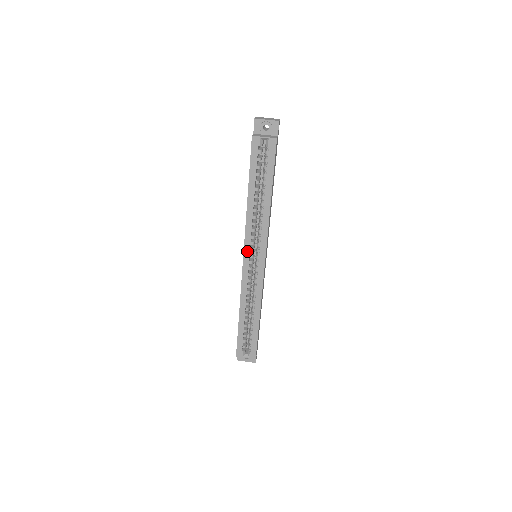
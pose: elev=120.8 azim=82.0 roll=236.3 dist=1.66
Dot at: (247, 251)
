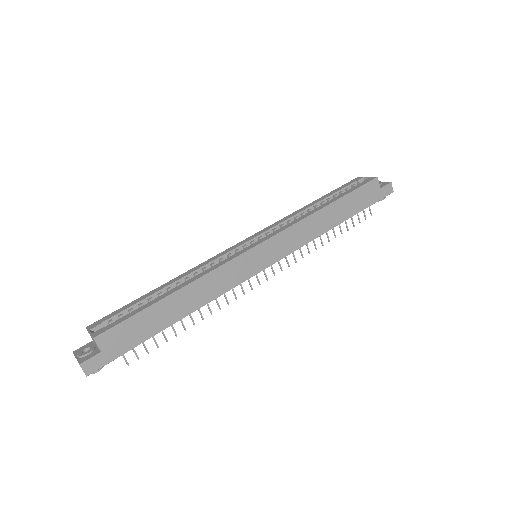
Dot at: (255, 236)
